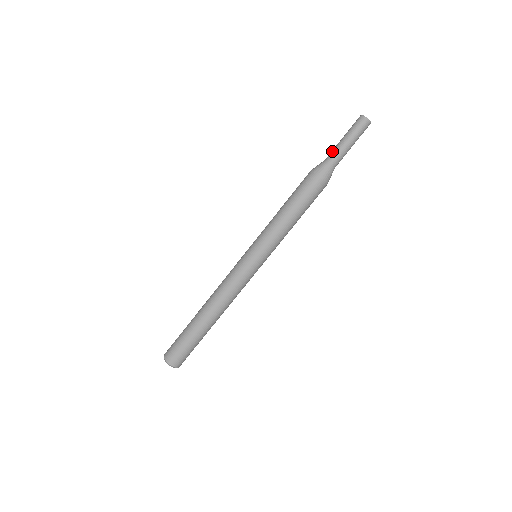
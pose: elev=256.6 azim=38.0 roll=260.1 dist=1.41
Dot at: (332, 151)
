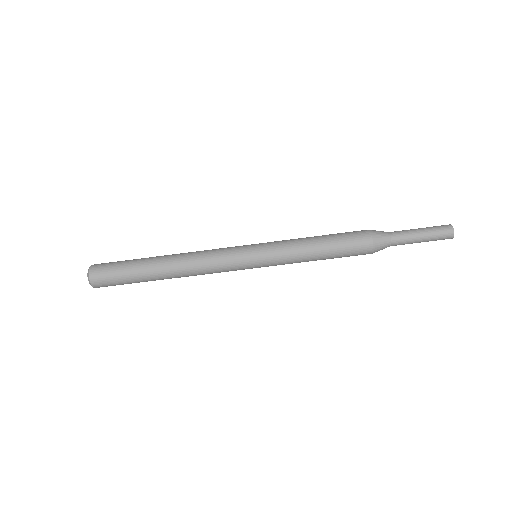
Dot at: occluded
